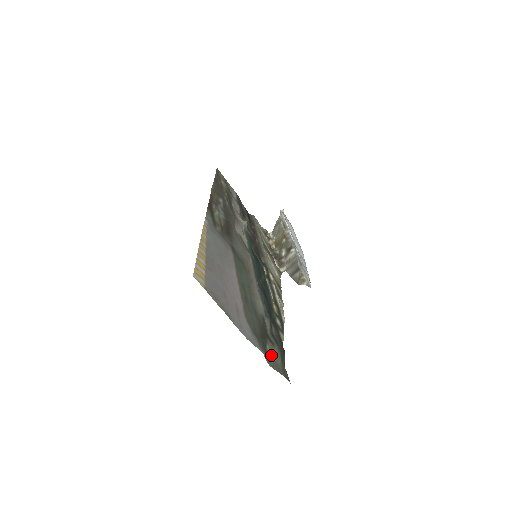
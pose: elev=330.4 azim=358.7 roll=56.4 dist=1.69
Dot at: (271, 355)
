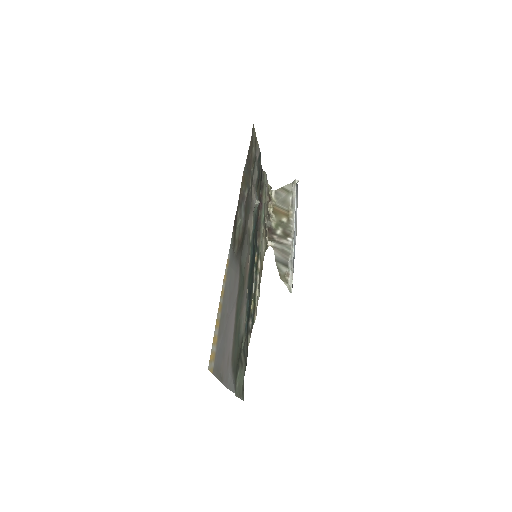
Dot at: (238, 381)
